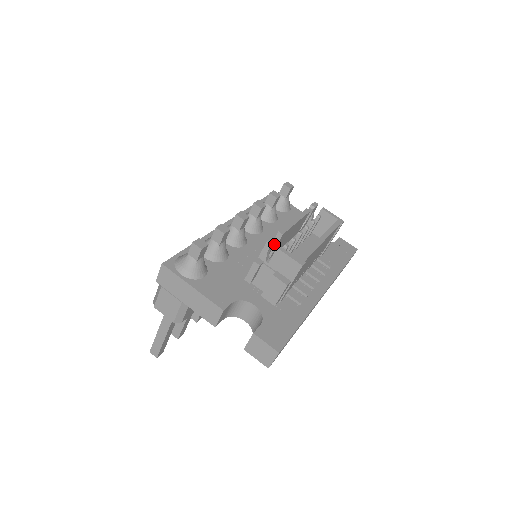
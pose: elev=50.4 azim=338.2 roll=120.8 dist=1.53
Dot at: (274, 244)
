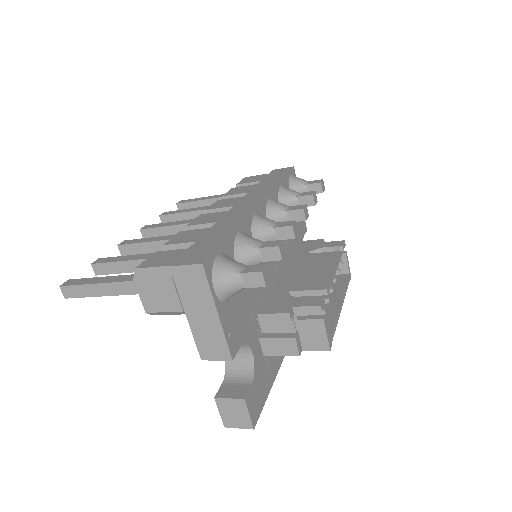
Dot at: occluded
